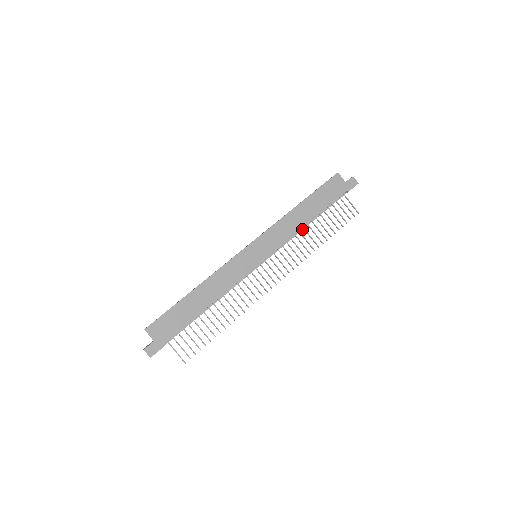
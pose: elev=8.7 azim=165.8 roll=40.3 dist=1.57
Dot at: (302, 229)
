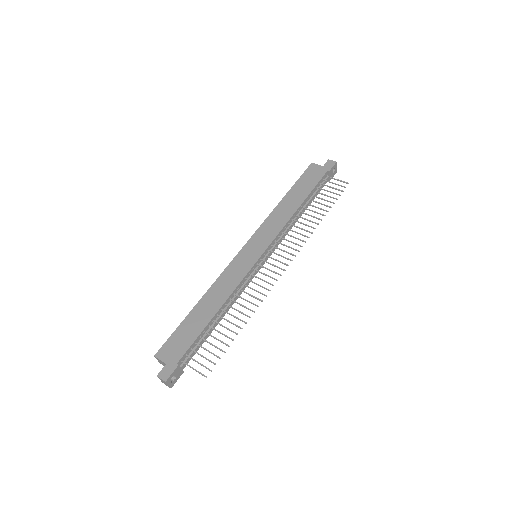
Dot at: (296, 218)
